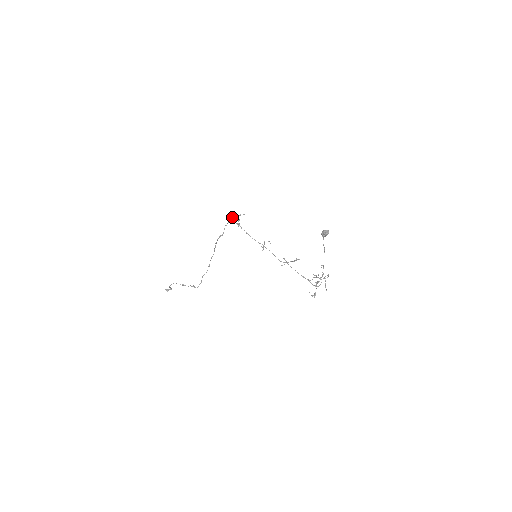
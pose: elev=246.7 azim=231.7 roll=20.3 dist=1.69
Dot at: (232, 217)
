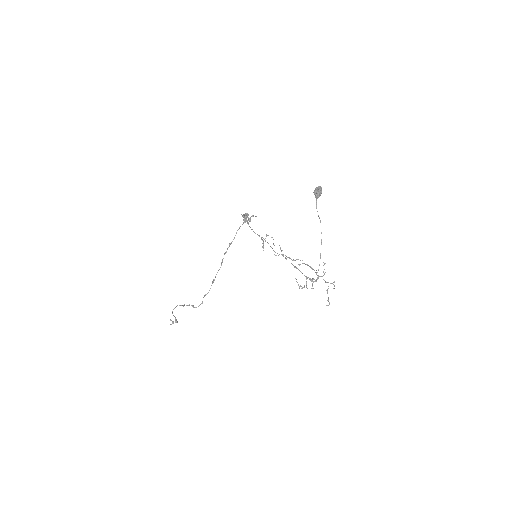
Dot at: (243, 216)
